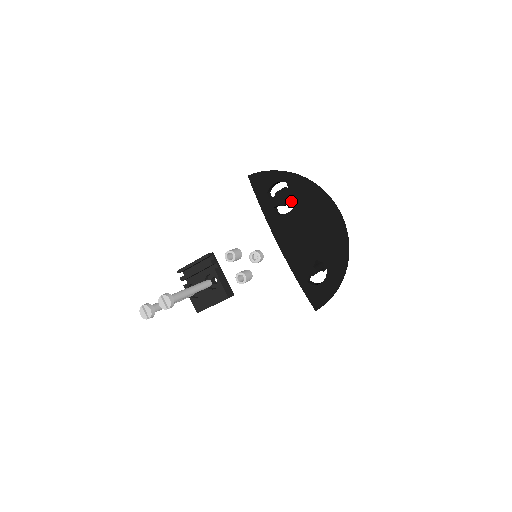
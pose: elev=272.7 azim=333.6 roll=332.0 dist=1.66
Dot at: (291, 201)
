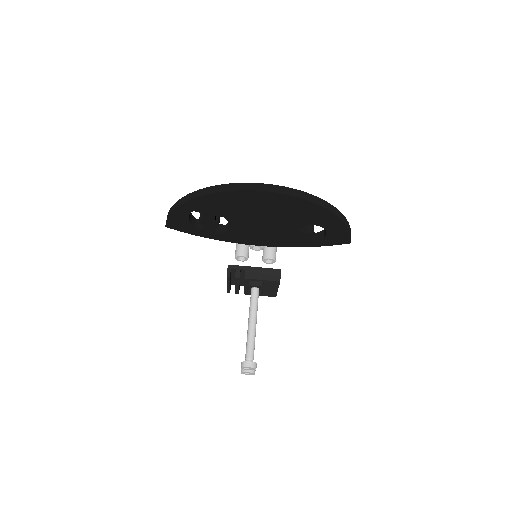
Dot at: occluded
